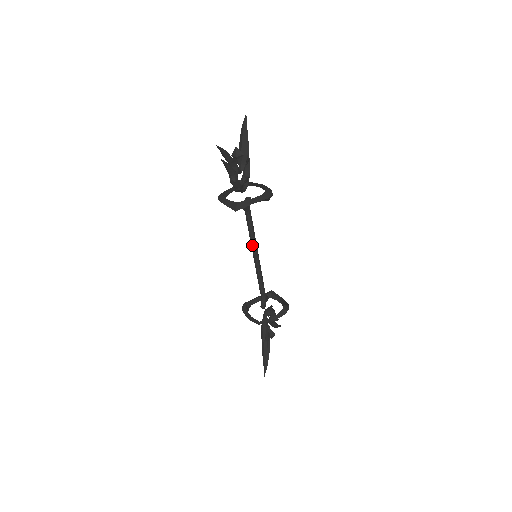
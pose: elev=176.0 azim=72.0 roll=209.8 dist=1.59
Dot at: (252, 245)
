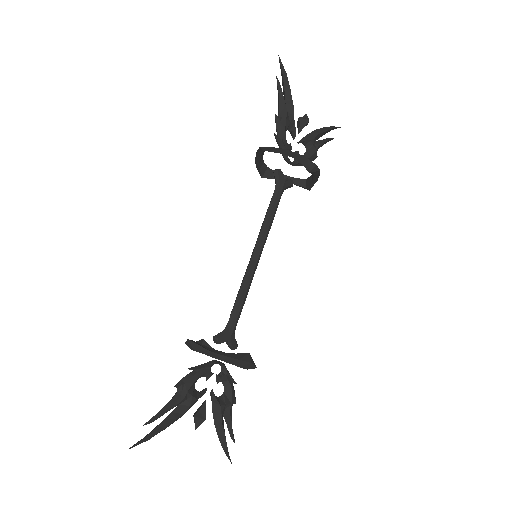
Dot at: (259, 234)
